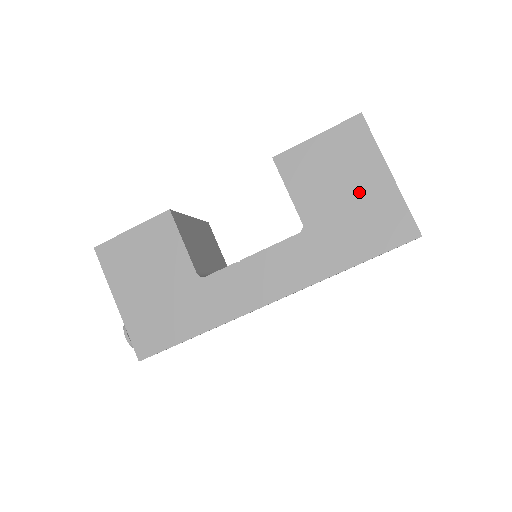
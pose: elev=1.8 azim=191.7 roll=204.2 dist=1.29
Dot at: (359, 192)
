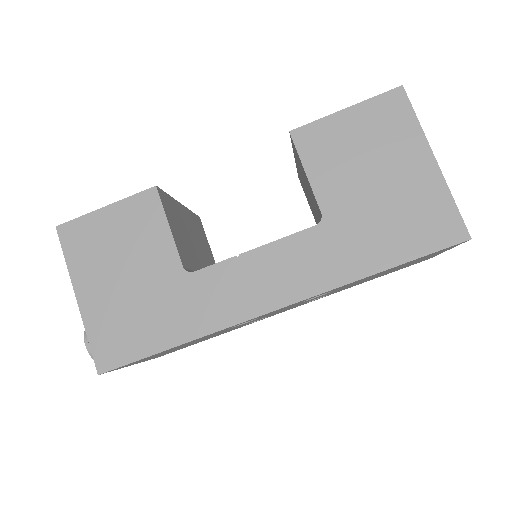
Dot at: (395, 180)
